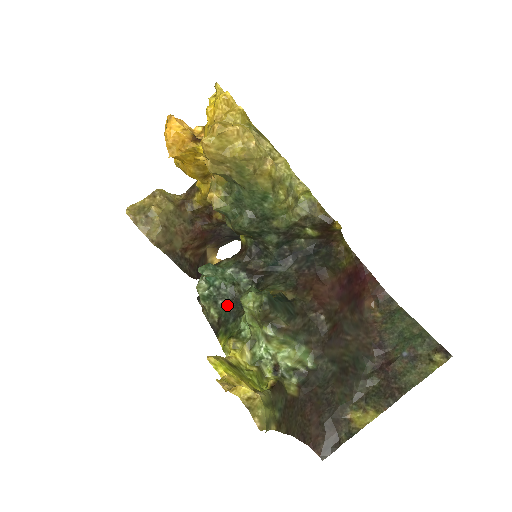
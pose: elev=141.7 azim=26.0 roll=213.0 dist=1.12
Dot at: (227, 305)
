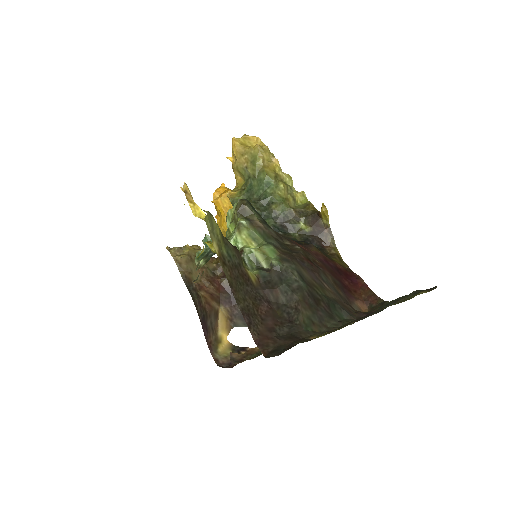
Dot at: occluded
